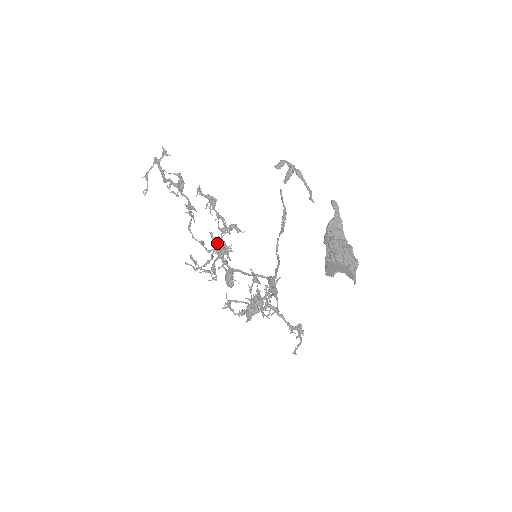
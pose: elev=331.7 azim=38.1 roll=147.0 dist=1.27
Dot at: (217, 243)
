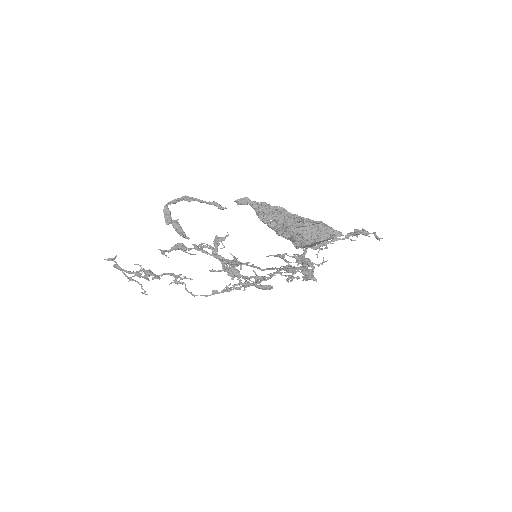
Dot at: (224, 271)
